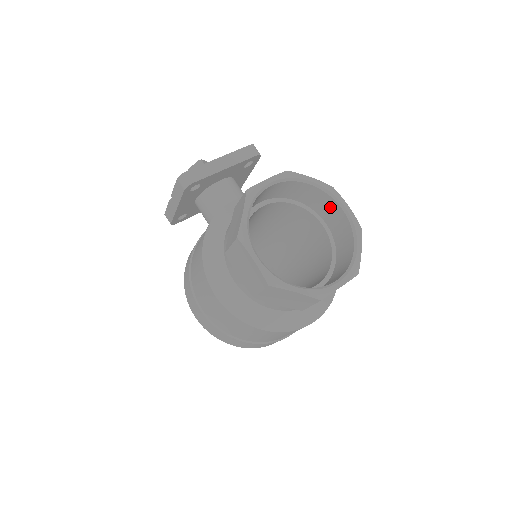
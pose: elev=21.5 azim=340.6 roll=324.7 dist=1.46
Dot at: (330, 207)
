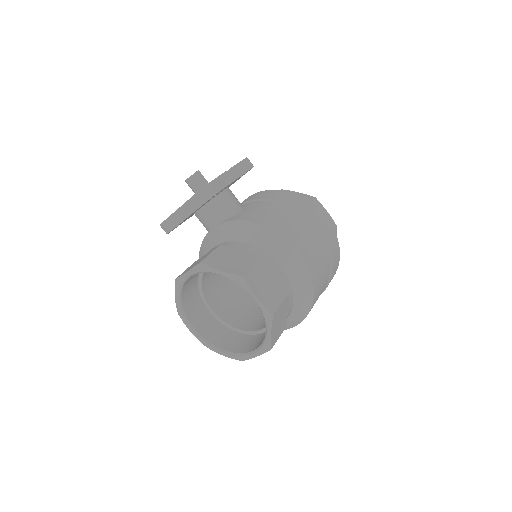
Dot at: occluded
